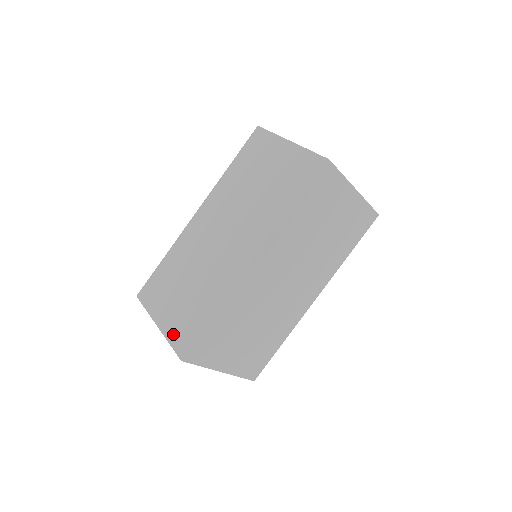
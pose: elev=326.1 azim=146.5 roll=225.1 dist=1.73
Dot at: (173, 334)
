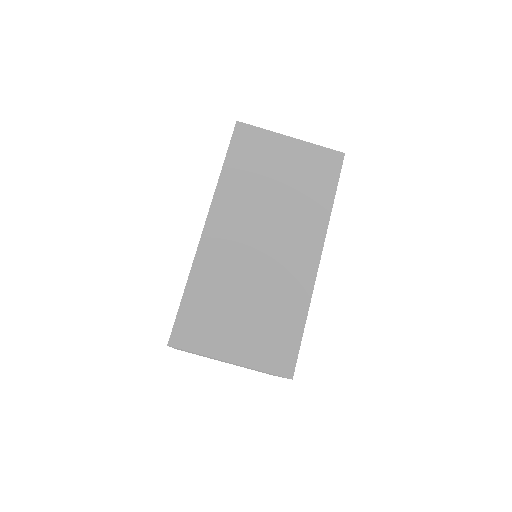
Dot at: occluded
